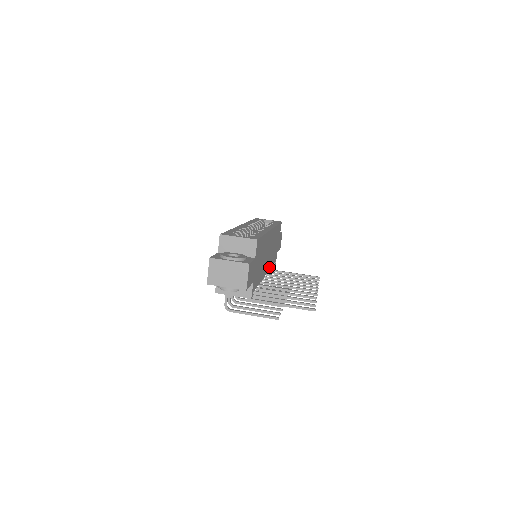
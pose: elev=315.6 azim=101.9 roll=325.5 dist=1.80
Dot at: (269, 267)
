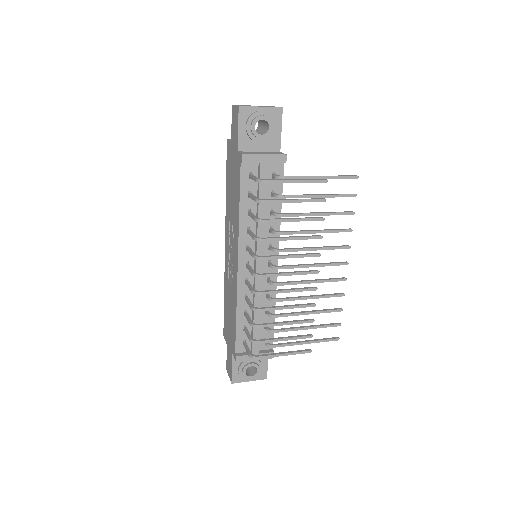
Dot at: (274, 286)
